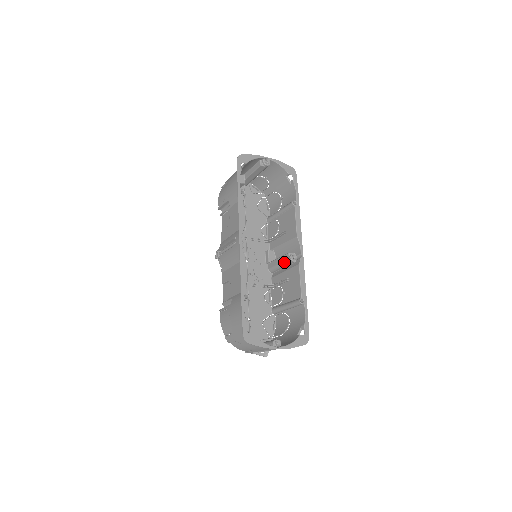
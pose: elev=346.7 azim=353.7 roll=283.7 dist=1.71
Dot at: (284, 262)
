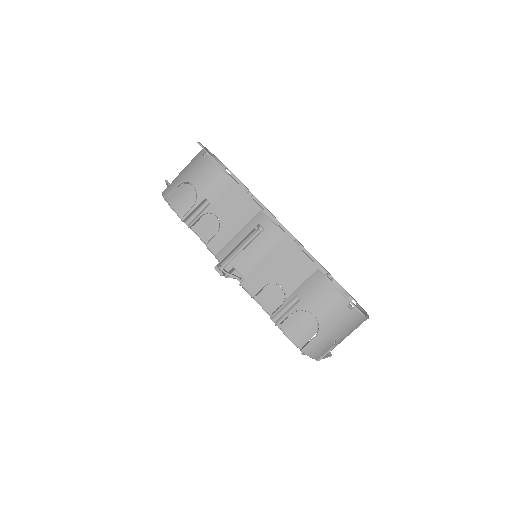
Dot at: occluded
